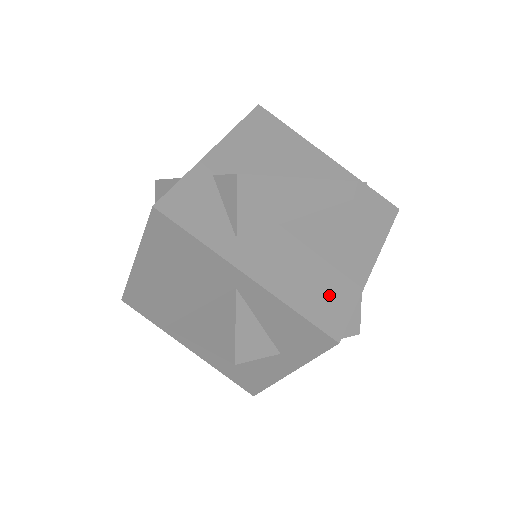
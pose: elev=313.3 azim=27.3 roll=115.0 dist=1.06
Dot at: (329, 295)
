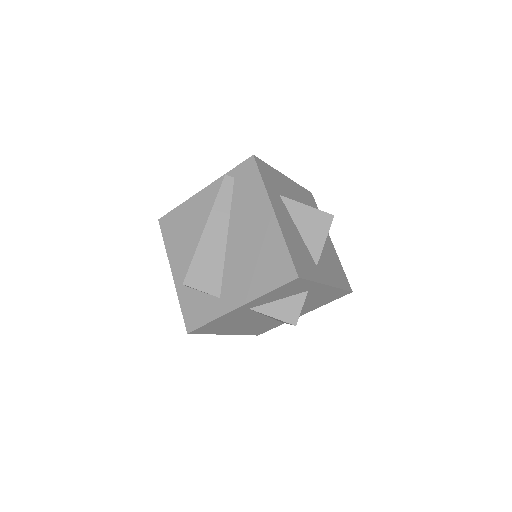
Dot at: (273, 262)
